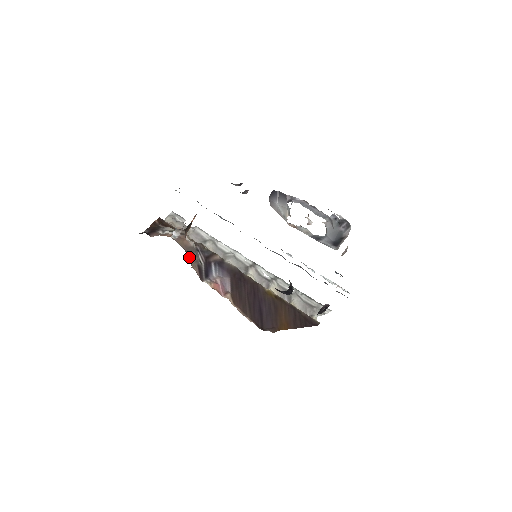
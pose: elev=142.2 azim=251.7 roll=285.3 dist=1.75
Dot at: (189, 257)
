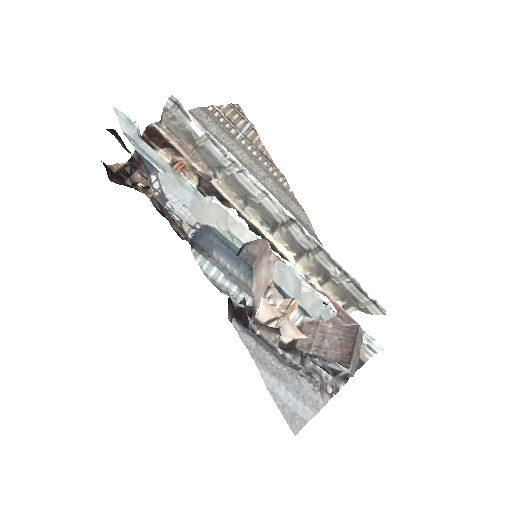
Dot at: occluded
